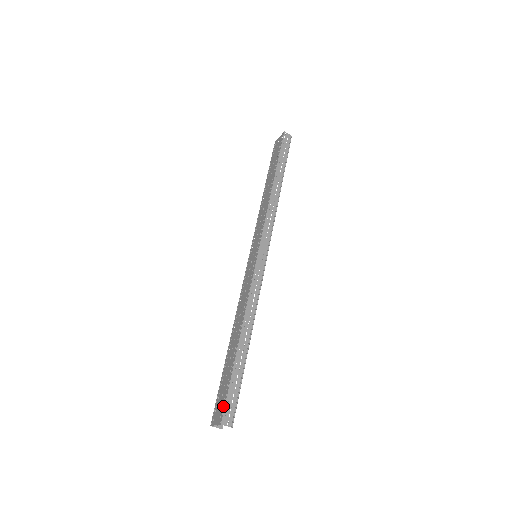
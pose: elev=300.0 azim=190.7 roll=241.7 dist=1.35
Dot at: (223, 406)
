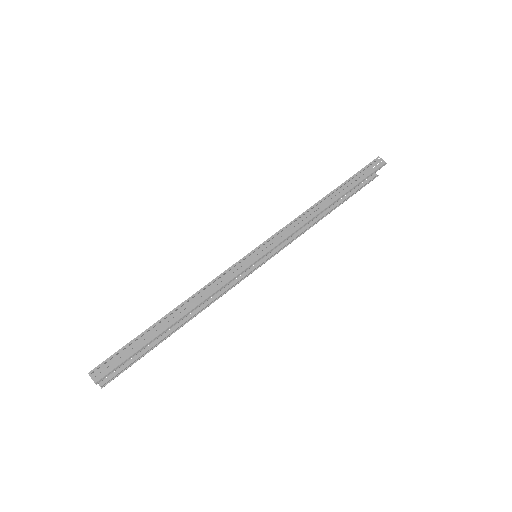
Dot at: (105, 360)
